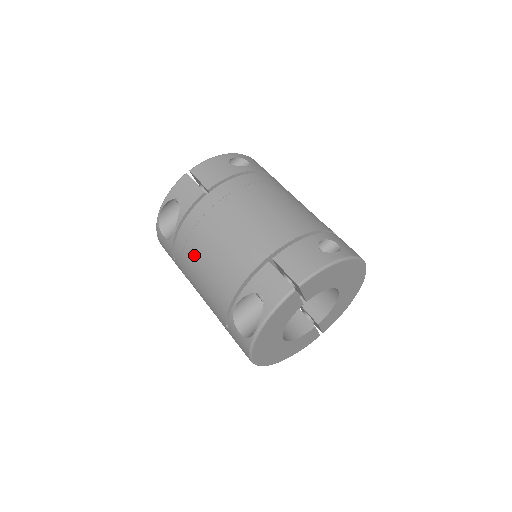
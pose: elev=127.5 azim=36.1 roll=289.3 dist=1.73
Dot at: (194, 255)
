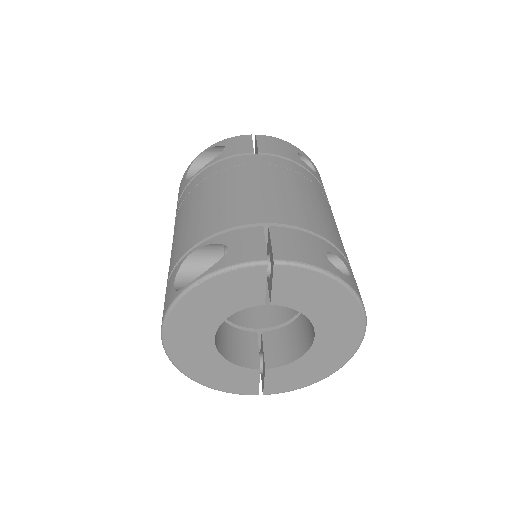
Dot at: (197, 195)
